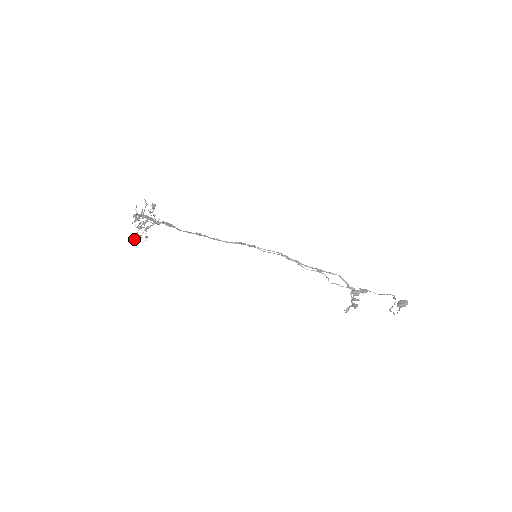
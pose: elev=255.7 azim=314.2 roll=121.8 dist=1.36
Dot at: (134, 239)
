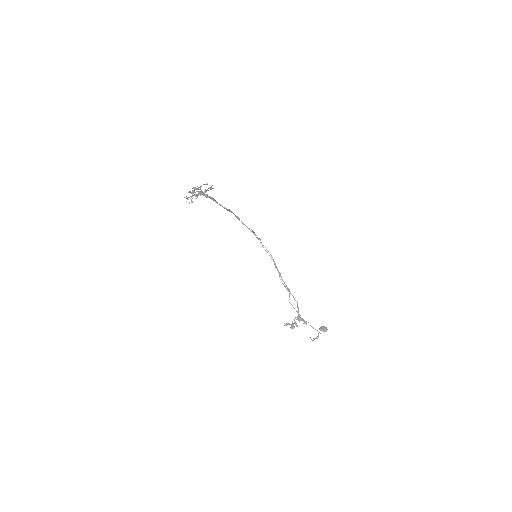
Dot at: occluded
